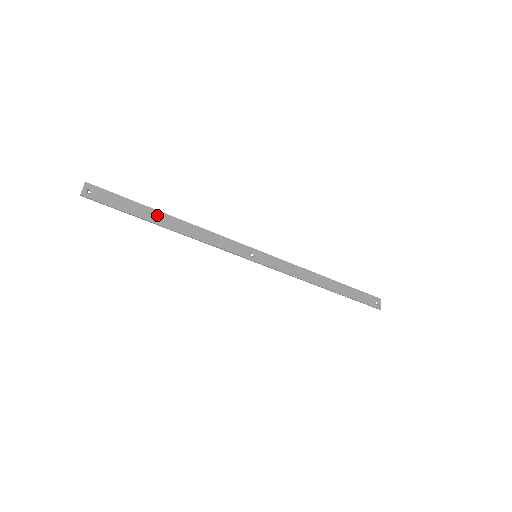
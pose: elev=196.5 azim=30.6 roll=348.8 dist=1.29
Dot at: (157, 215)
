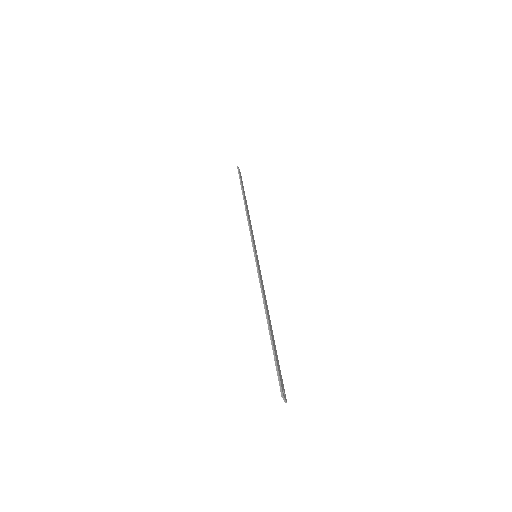
Dot at: occluded
